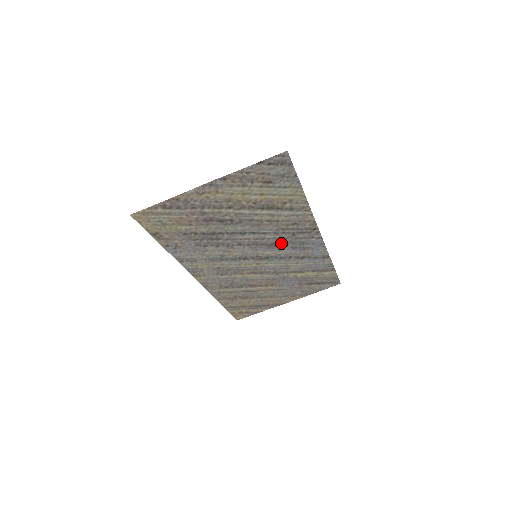
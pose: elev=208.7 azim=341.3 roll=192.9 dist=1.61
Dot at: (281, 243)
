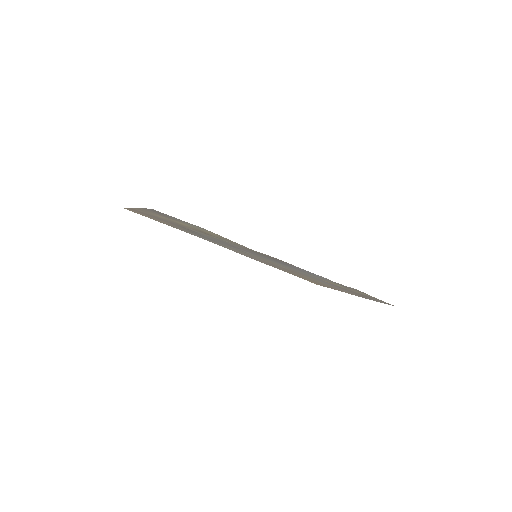
Dot at: (265, 257)
